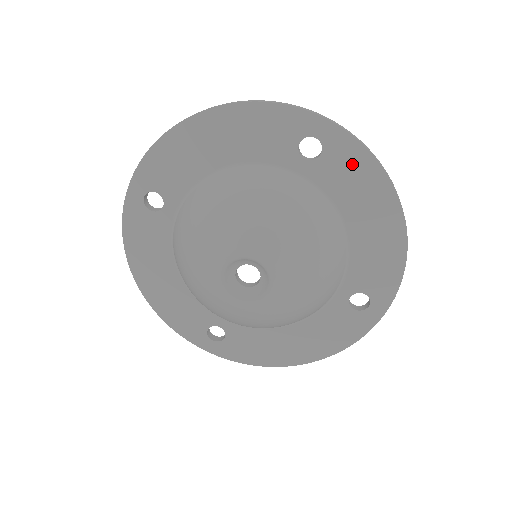
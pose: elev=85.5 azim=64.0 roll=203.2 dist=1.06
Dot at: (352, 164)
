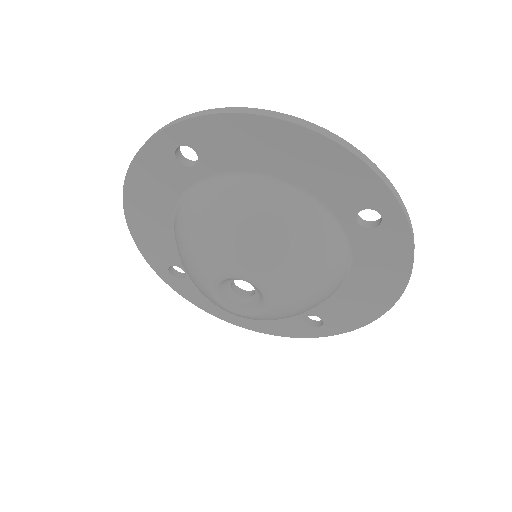
Dot at: (392, 250)
